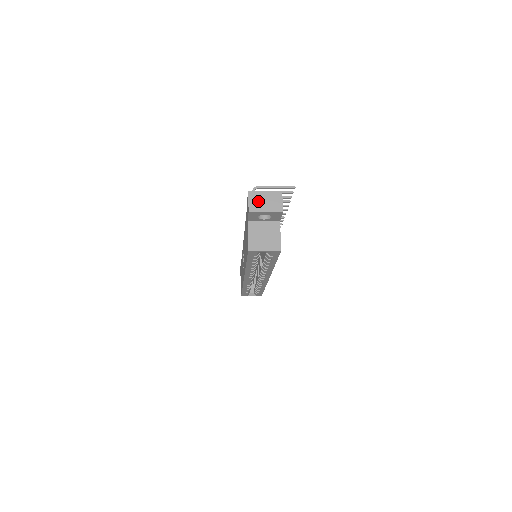
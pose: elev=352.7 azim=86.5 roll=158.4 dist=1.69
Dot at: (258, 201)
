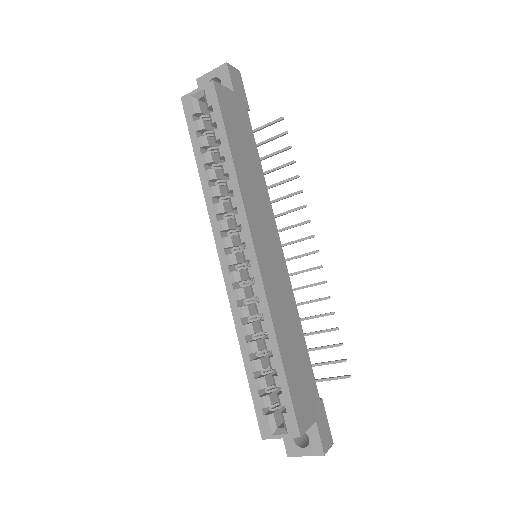
Dot at: occluded
